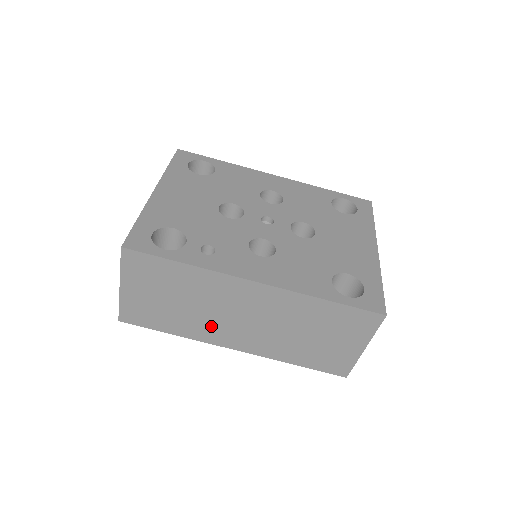
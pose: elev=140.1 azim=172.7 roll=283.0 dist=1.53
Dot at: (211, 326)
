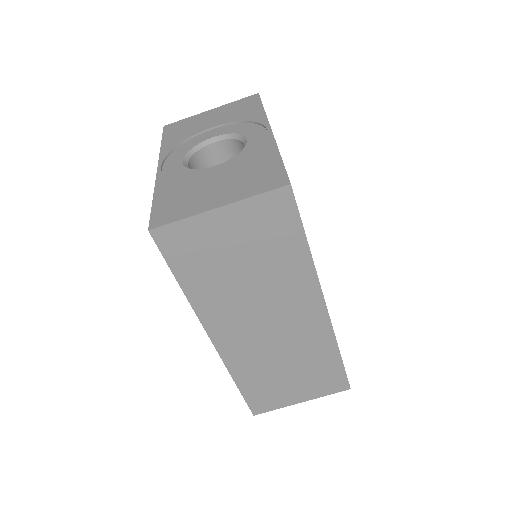
Dot at: (231, 309)
